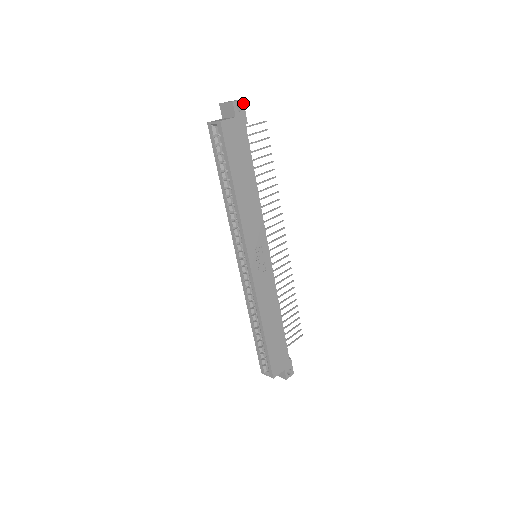
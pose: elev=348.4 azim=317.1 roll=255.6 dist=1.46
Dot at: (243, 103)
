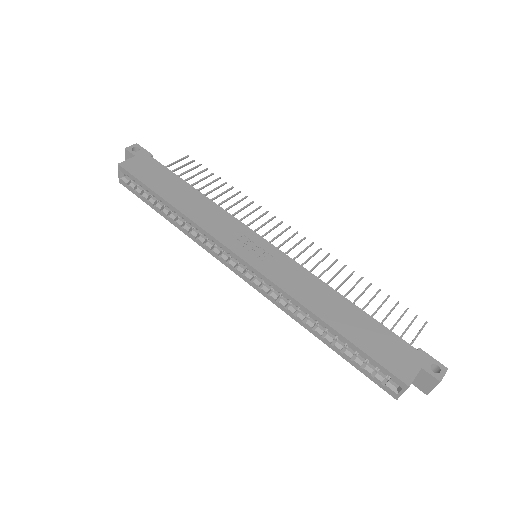
Dot at: (139, 146)
